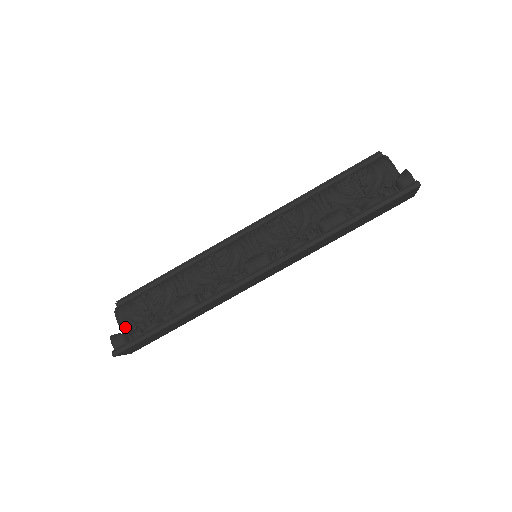
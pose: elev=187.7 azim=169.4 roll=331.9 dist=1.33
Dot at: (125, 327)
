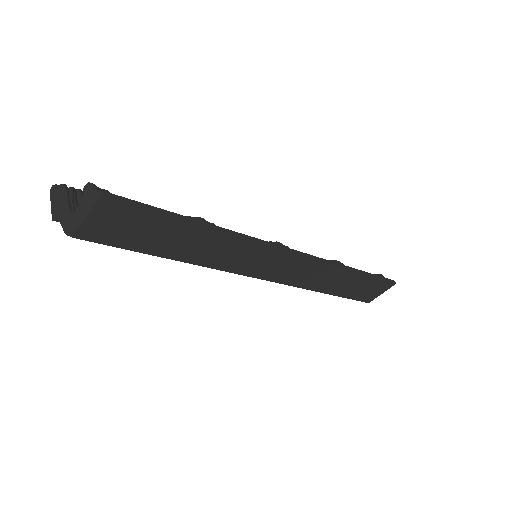
Dot at: (76, 206)
